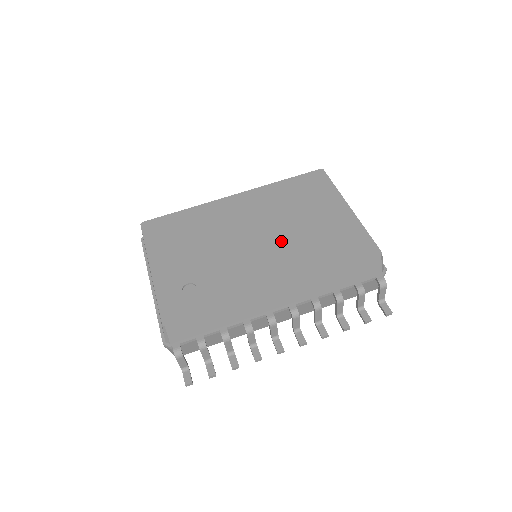
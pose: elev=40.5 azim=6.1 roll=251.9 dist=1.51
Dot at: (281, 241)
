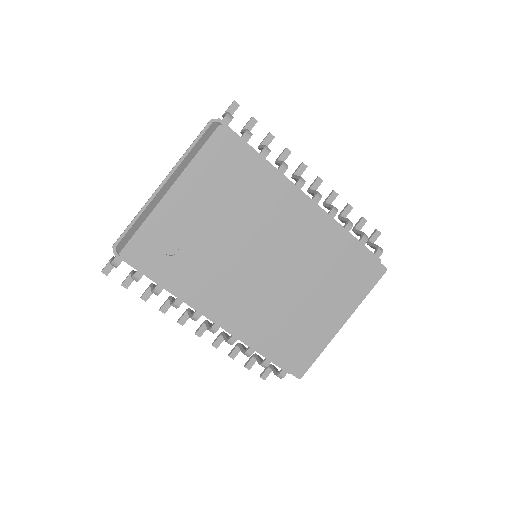
Dot at: (272, 292)
